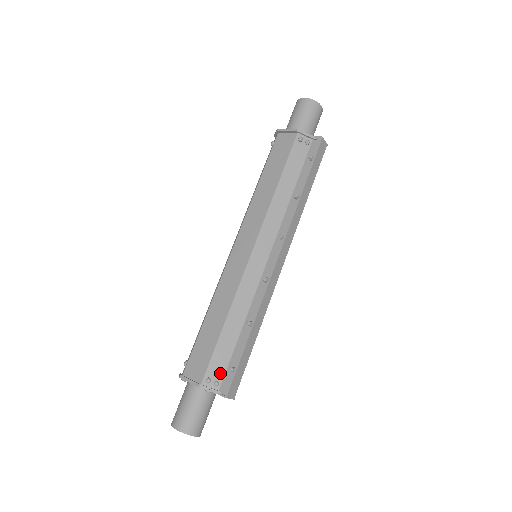
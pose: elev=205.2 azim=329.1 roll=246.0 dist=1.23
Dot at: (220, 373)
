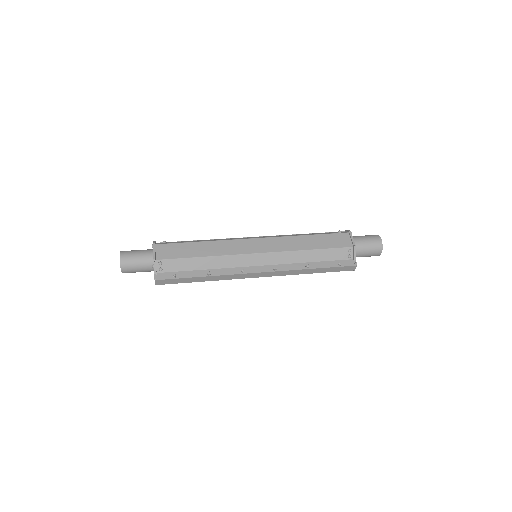
Dot at: (168, 269)
